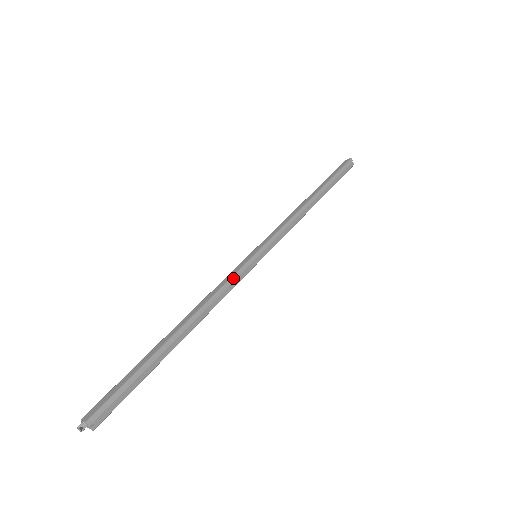
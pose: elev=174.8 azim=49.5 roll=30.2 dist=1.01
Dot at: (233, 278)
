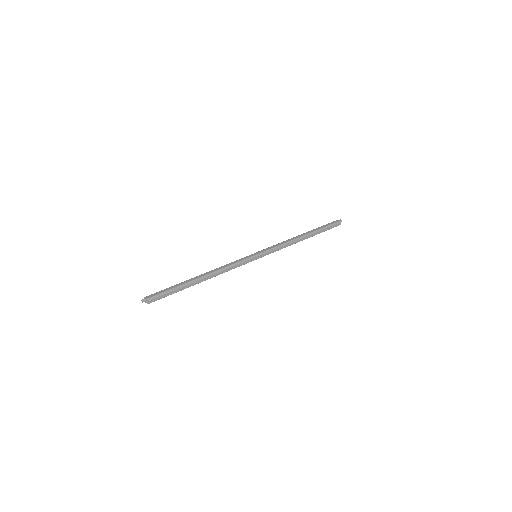
Dot at: (238, 263)
